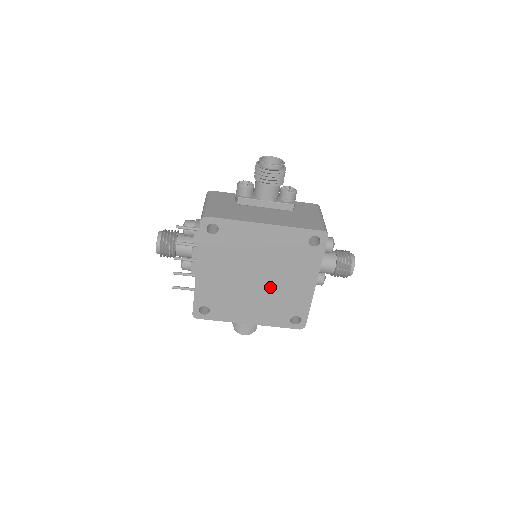
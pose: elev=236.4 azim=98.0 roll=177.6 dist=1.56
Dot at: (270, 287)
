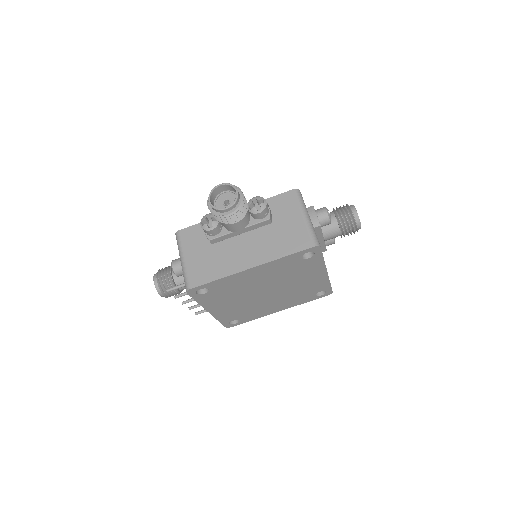
Dot at: (284, 291)
